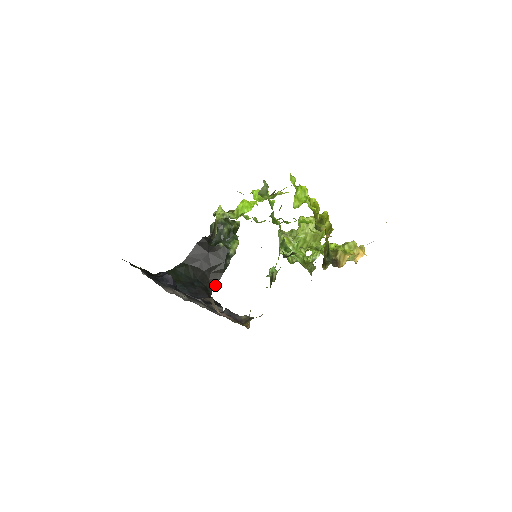
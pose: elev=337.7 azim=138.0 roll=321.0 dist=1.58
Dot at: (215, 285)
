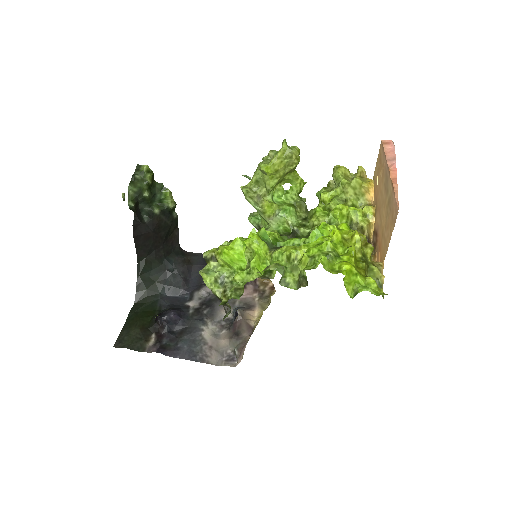
Dot at: (178, 240)
